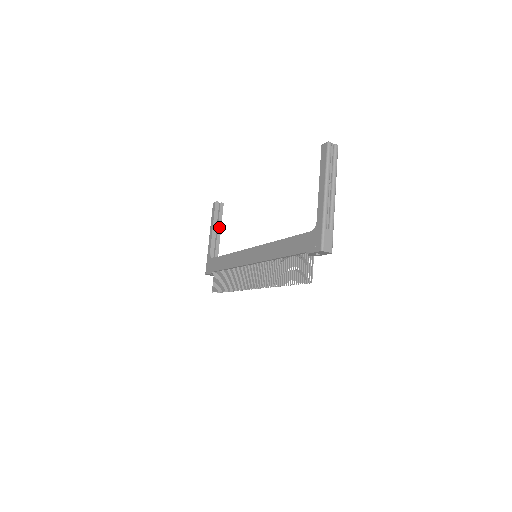
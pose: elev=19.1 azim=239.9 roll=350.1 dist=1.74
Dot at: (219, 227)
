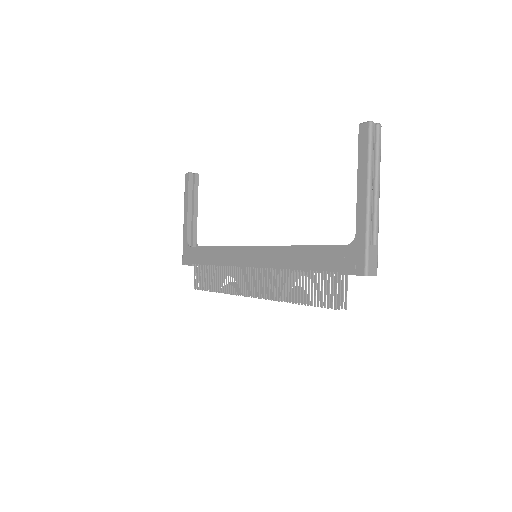
Dot at: (195, 205)
